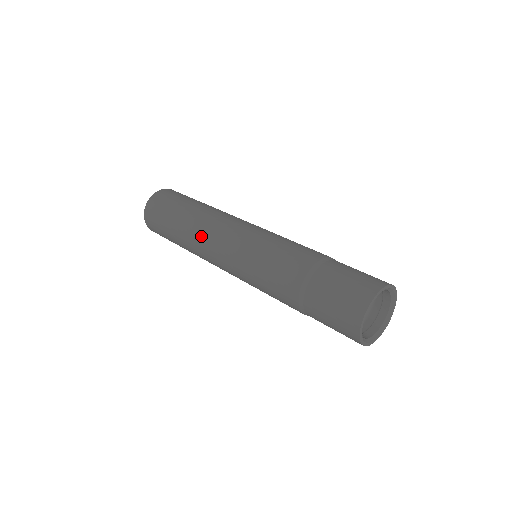
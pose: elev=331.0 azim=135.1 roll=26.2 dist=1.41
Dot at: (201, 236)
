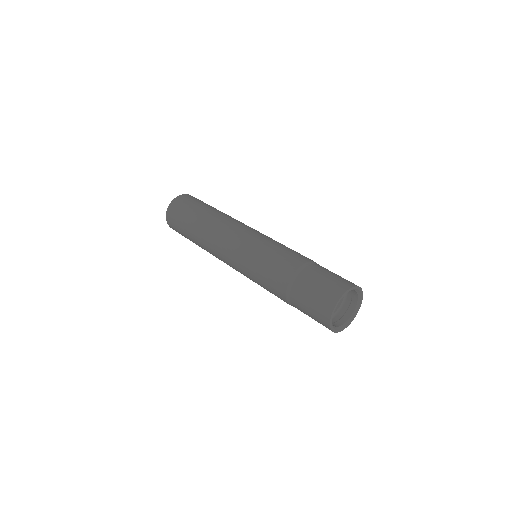
Dot at: (223, 223)
